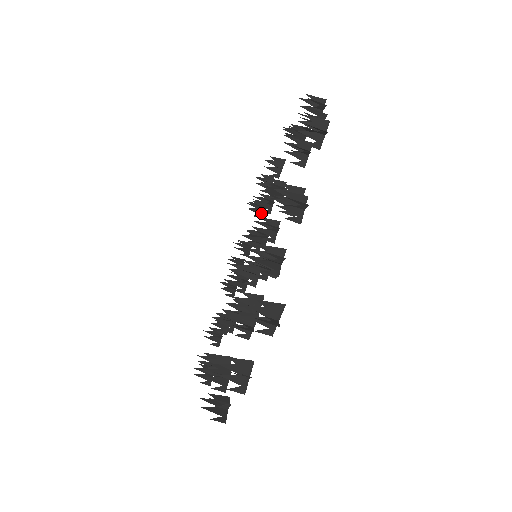
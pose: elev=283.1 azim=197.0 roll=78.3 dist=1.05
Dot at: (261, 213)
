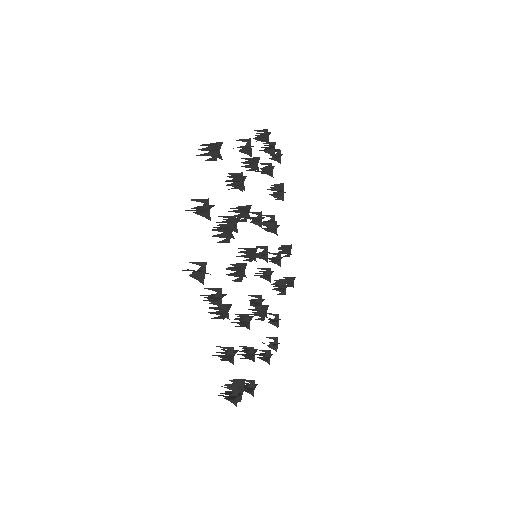
Dot at: (282, 289)
